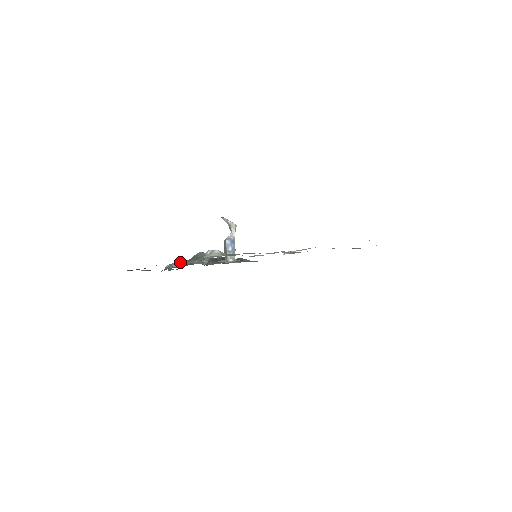
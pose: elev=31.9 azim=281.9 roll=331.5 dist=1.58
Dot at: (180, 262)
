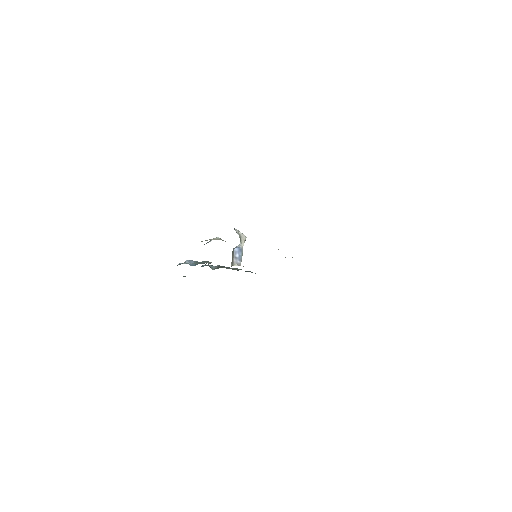
Dot at: (191, 262)
